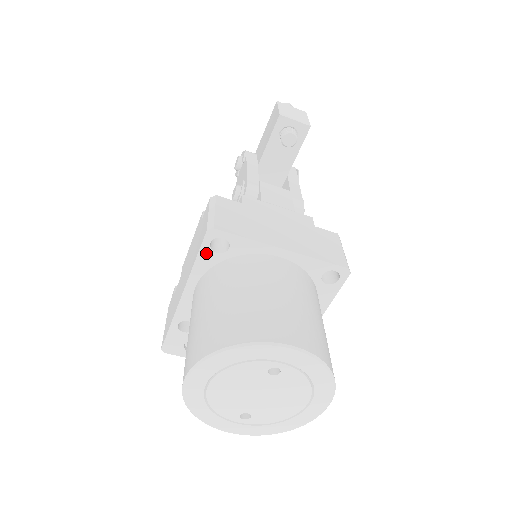
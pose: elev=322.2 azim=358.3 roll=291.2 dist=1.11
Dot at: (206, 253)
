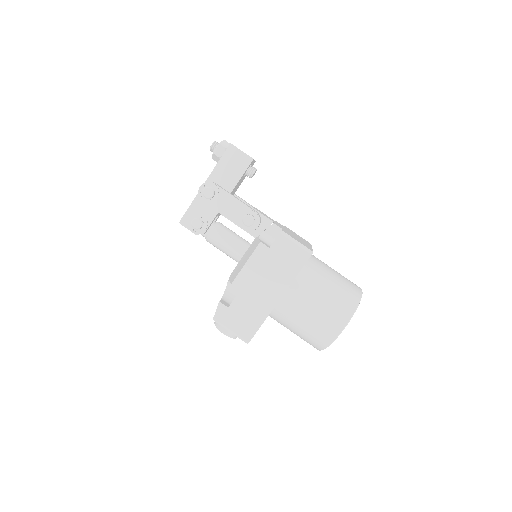
Dot at: (302, 267)
